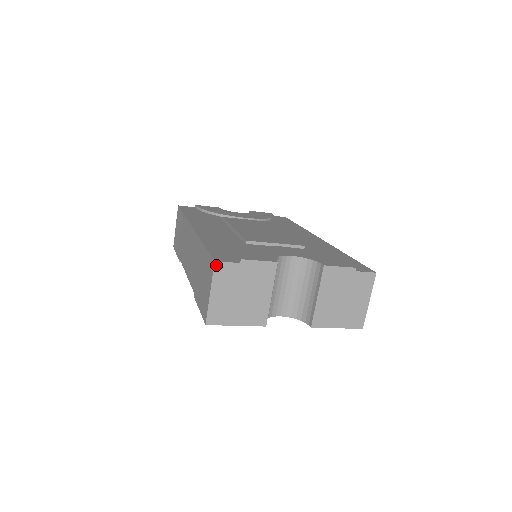
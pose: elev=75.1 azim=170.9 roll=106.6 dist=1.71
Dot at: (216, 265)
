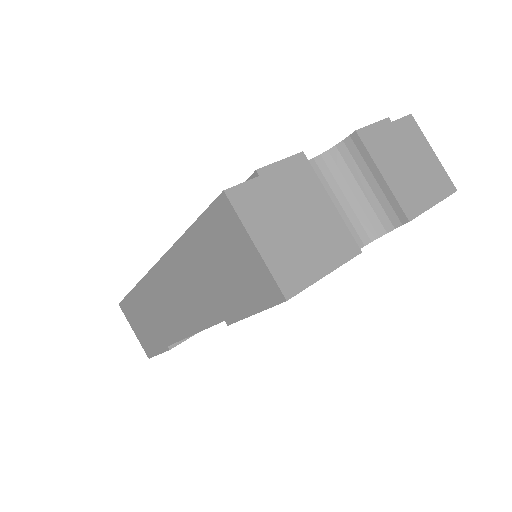
Dot at: (230, 196)
